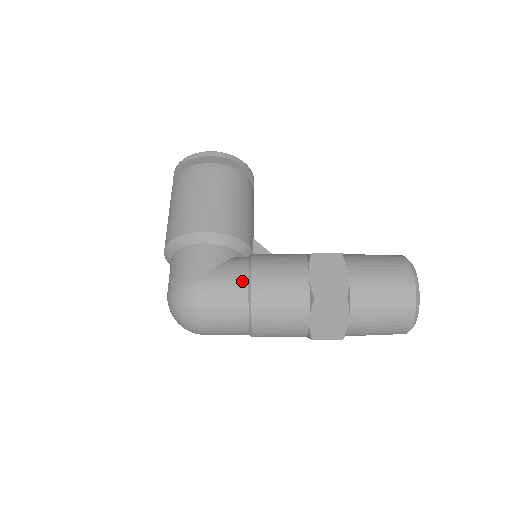
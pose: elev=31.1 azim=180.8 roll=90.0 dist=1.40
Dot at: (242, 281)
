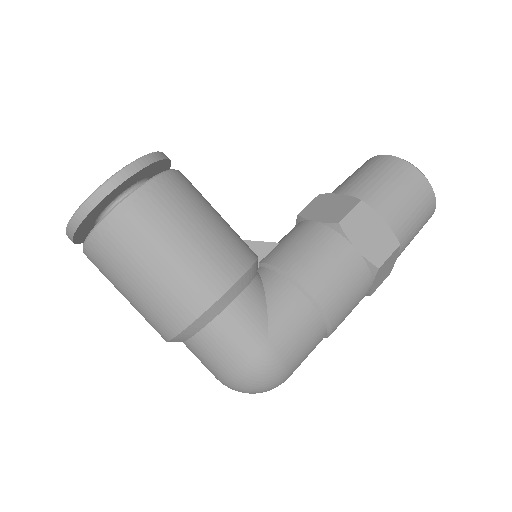
Dot at: (307, 309)
